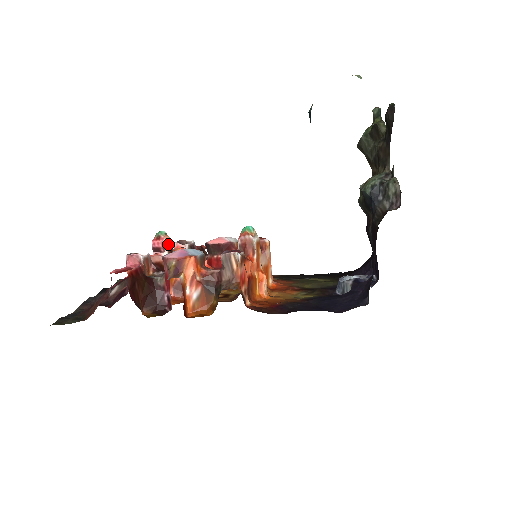
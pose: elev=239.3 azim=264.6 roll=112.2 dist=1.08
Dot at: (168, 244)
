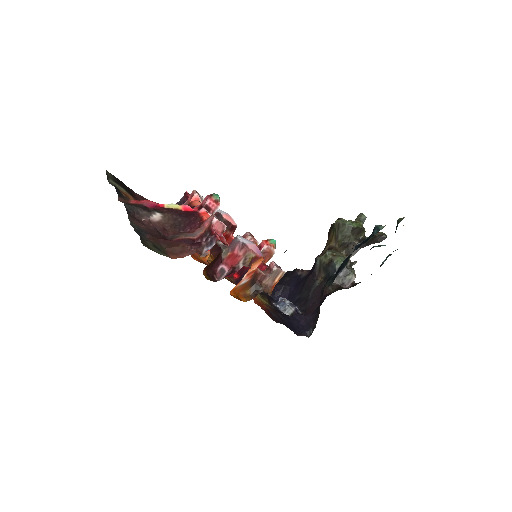
Dot at: (217, 209)
